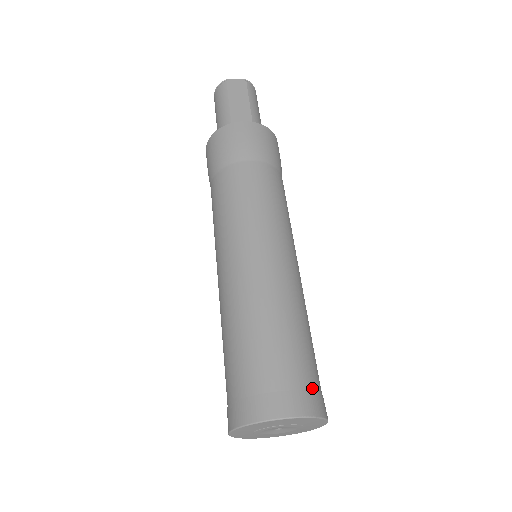
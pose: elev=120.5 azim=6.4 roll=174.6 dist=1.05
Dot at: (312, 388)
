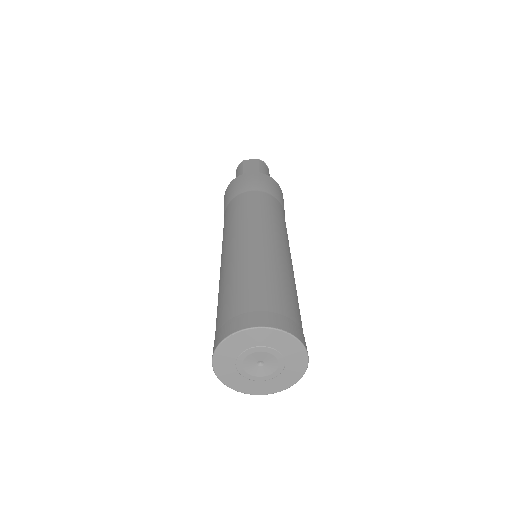
Dot at: (286, 315)
